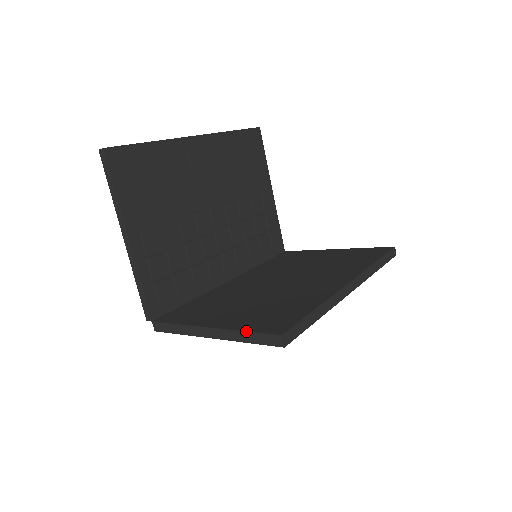
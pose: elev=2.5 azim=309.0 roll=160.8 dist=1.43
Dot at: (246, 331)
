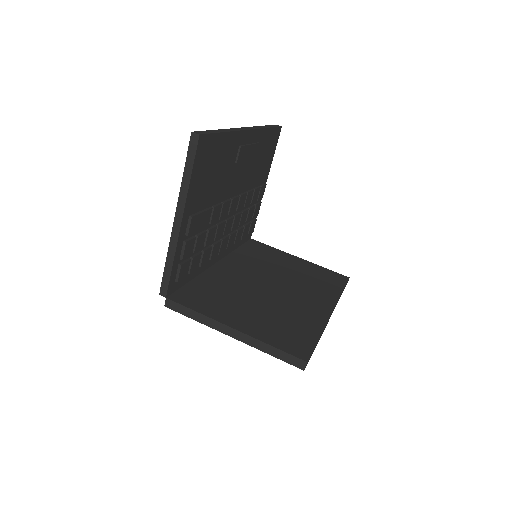
Dot at: (273, 346)
